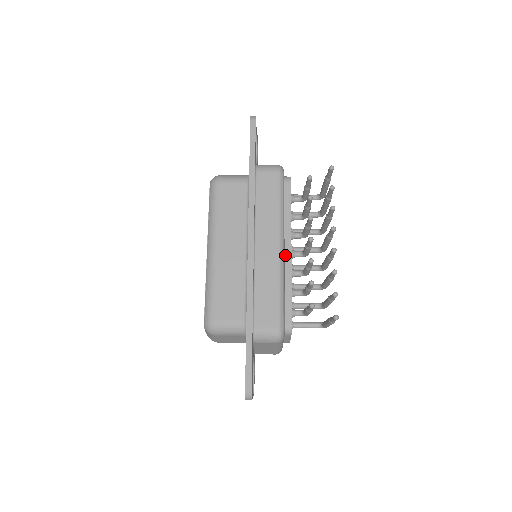
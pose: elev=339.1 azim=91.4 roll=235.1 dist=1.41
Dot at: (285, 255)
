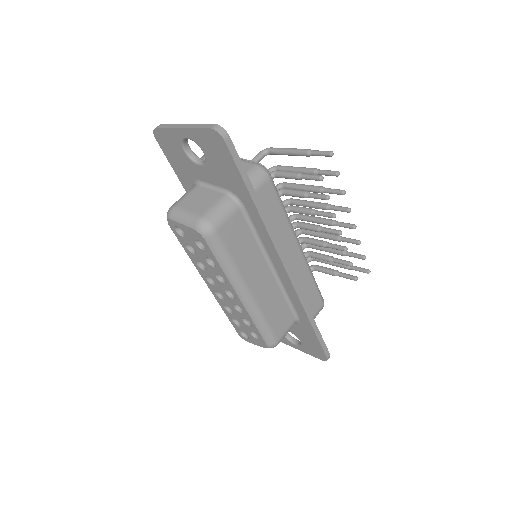
Dot at: occluded
